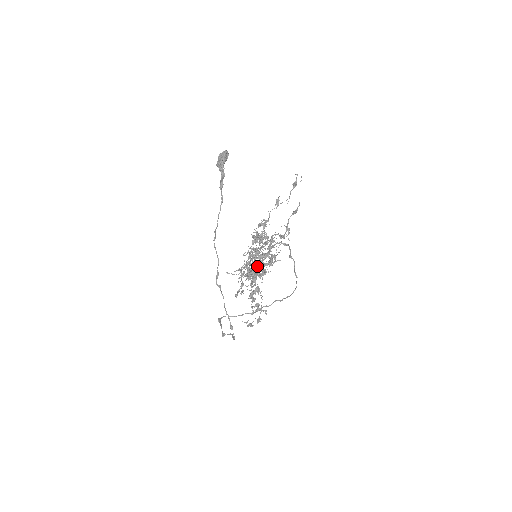
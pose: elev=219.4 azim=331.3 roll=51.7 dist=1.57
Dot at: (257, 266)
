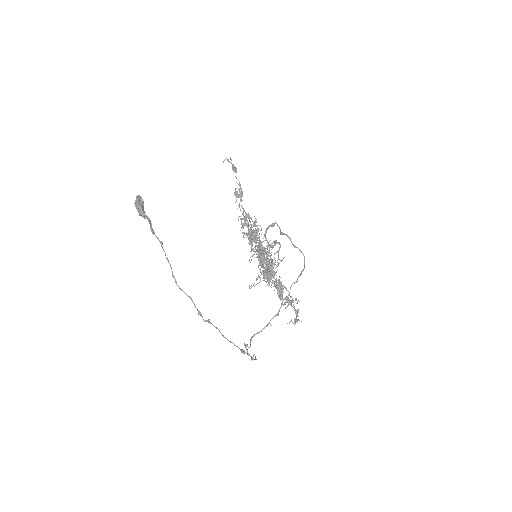
Dot at: occluded
